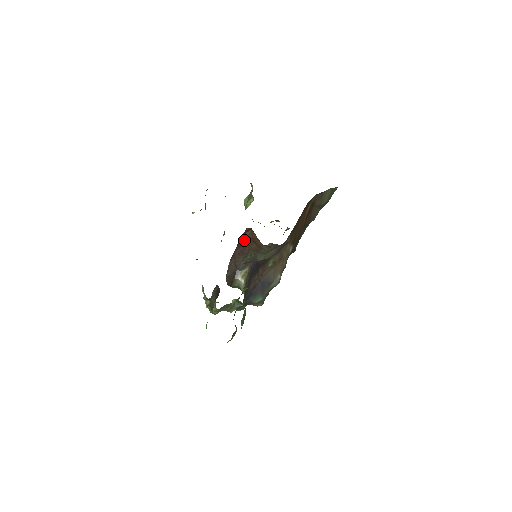
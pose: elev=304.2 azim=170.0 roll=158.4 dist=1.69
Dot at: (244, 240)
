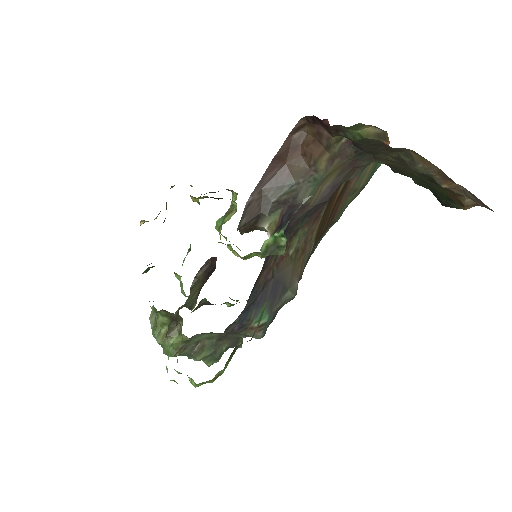
Dot at: (286, 151)
